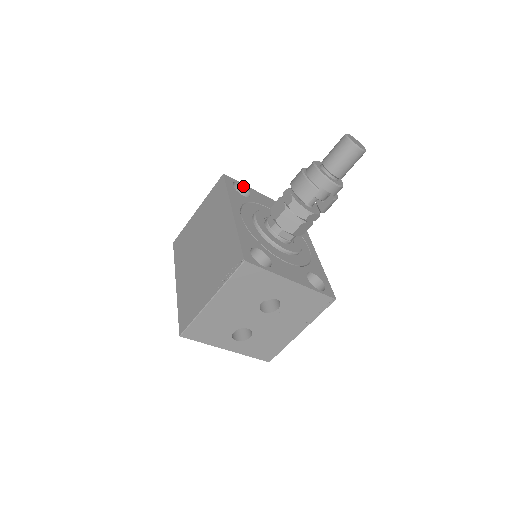
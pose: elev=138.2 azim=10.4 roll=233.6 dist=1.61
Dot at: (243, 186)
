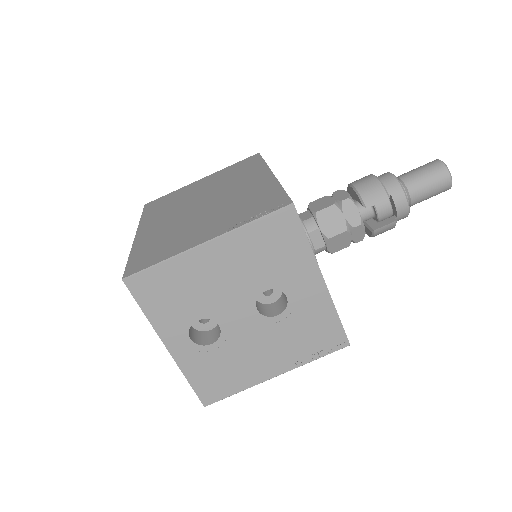
Dot at: occluded
